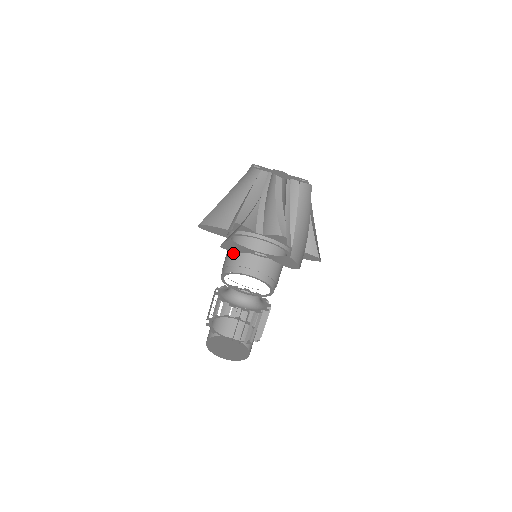
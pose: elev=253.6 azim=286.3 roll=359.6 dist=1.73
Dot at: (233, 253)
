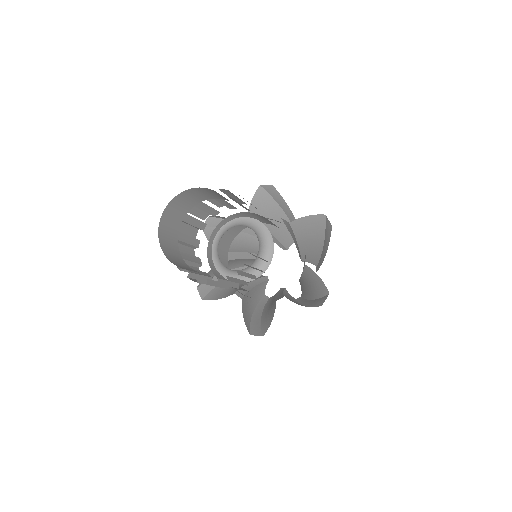
Dot at: occluded
